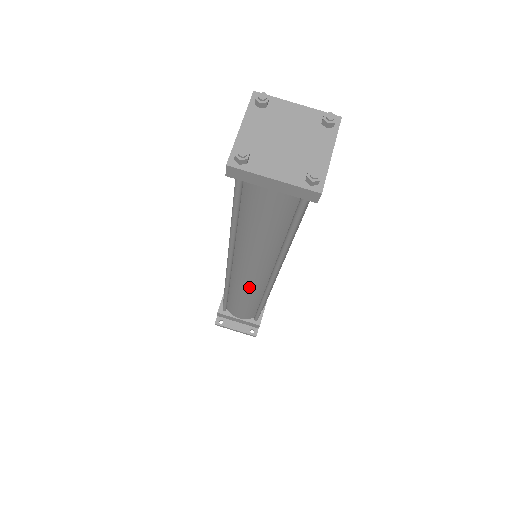
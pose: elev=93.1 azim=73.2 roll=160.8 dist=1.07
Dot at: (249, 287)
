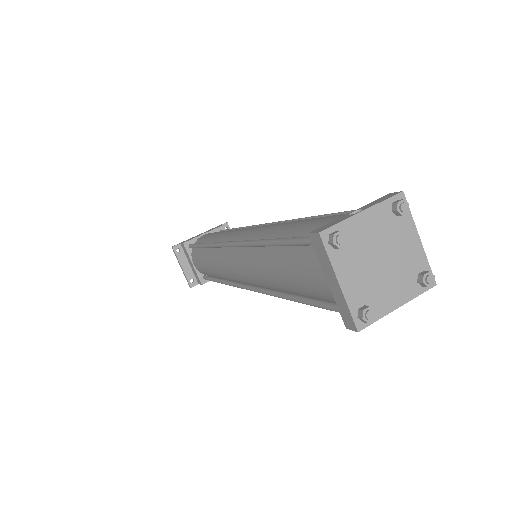
Dot at: (226, 269)
